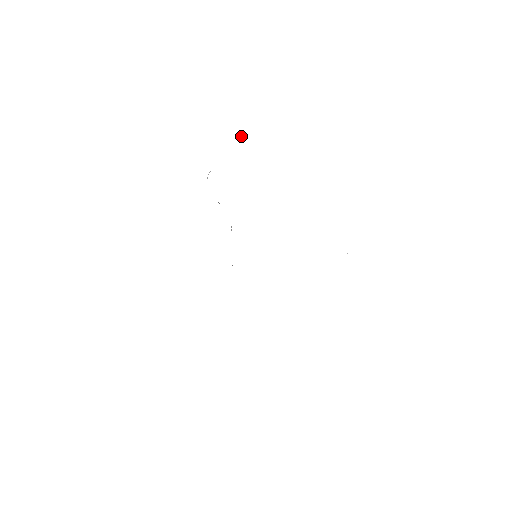
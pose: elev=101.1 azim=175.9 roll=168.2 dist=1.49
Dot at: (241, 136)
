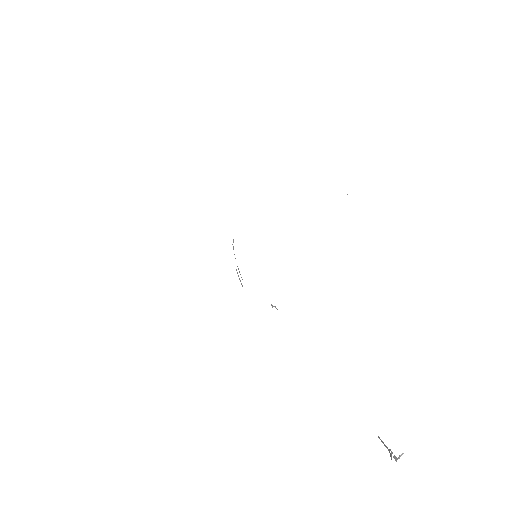
Dot at: out of frame
